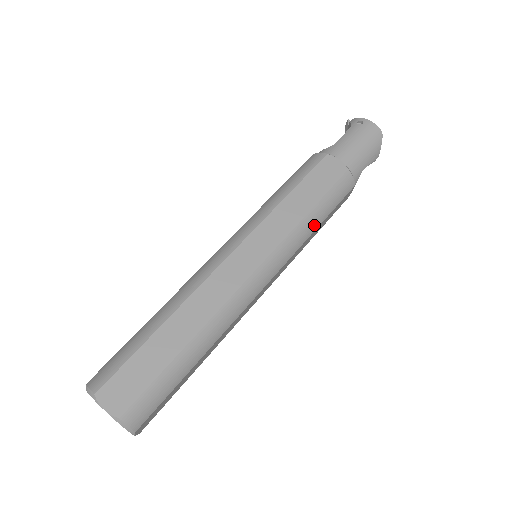
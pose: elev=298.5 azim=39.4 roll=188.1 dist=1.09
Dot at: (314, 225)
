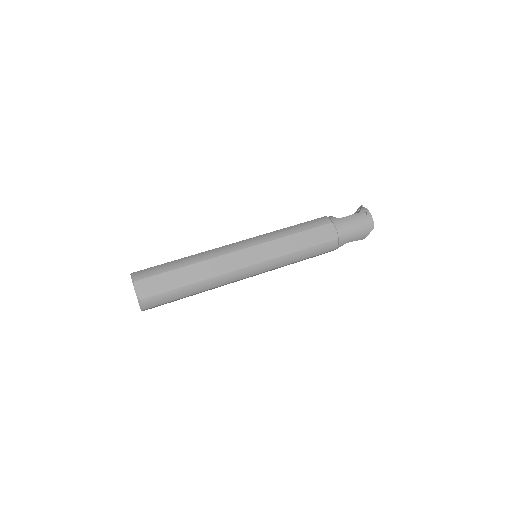
Dot at: (297, 259)
